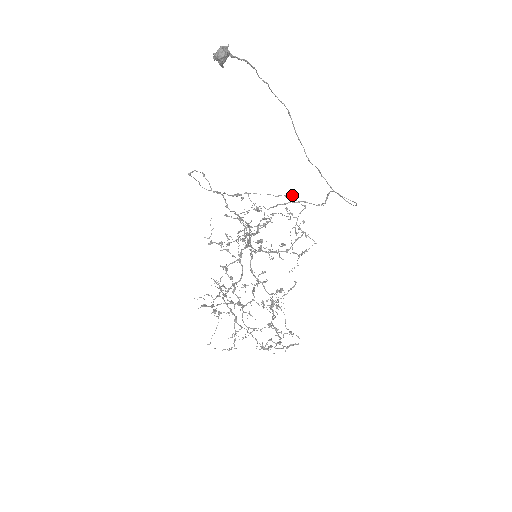
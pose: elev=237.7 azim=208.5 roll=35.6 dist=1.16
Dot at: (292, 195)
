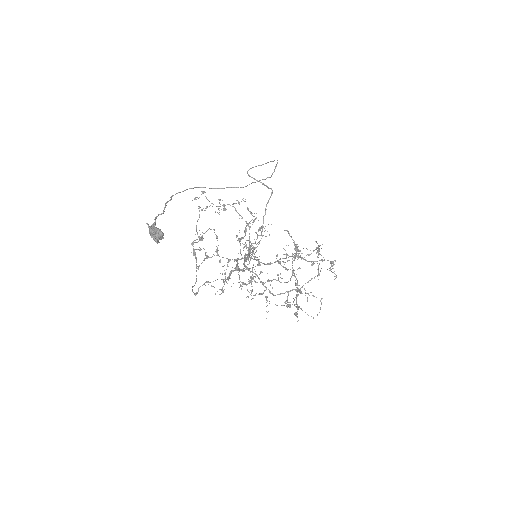
Dot at: (192, 200)
